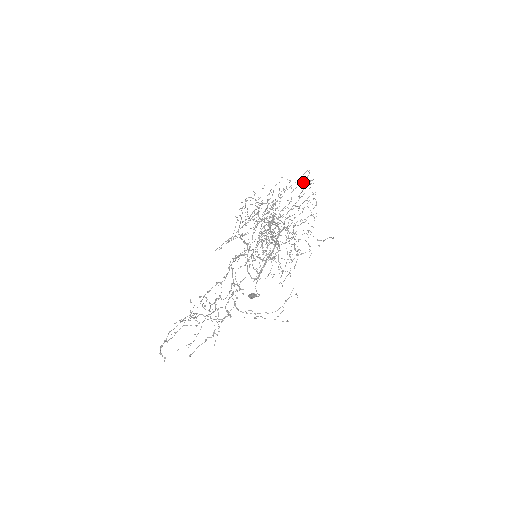
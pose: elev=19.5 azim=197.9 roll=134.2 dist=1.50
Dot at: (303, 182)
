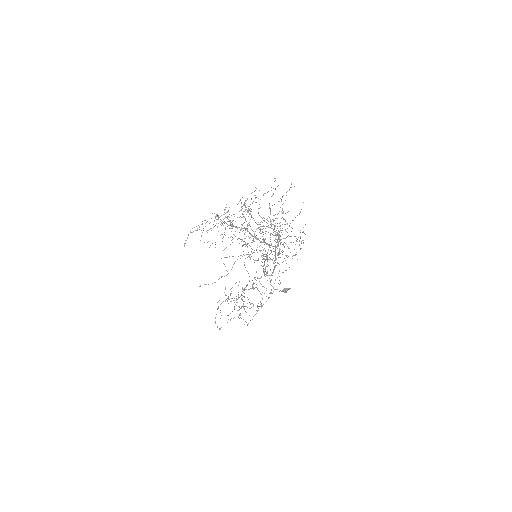
Dot at: occluded
